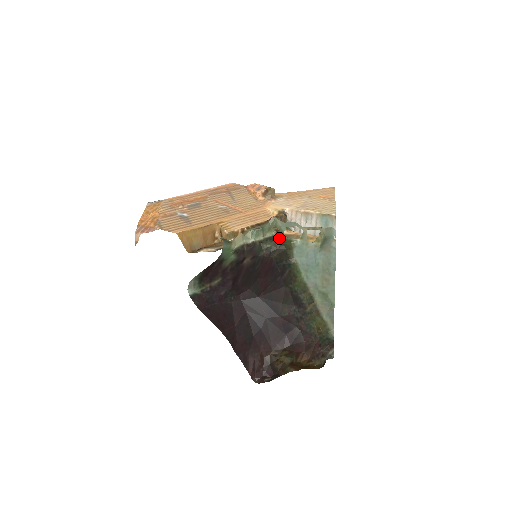
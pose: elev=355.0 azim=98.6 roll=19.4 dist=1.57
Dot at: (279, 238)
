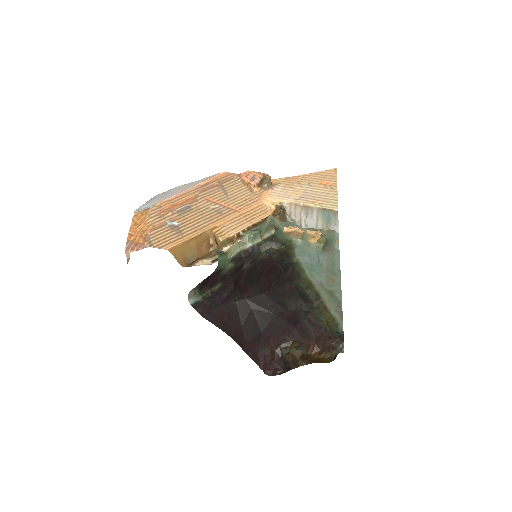
Dot at: (278, 238)
